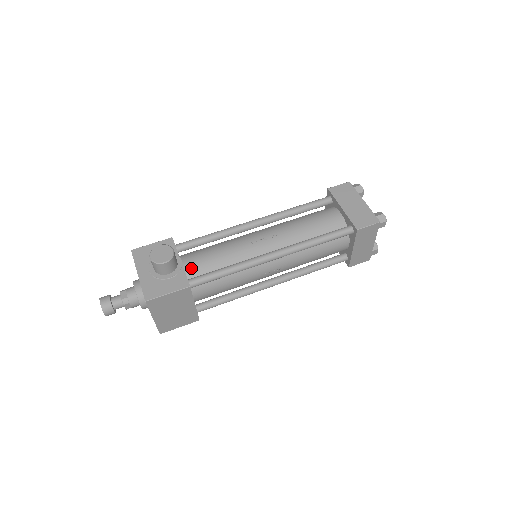
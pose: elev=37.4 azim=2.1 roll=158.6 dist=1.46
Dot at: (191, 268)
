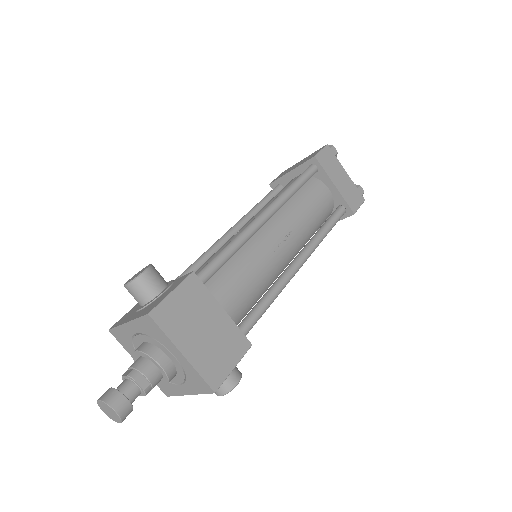
Dot at: occluded
